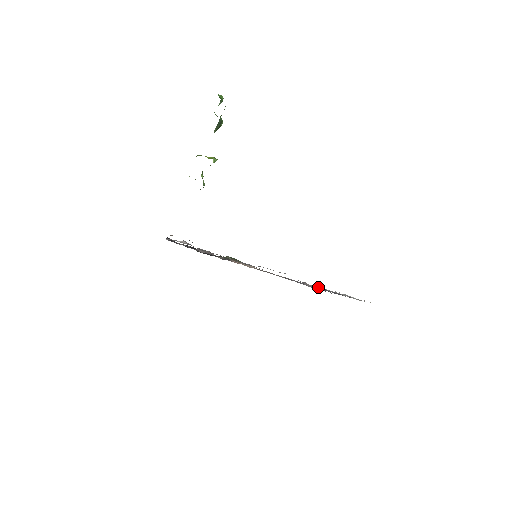
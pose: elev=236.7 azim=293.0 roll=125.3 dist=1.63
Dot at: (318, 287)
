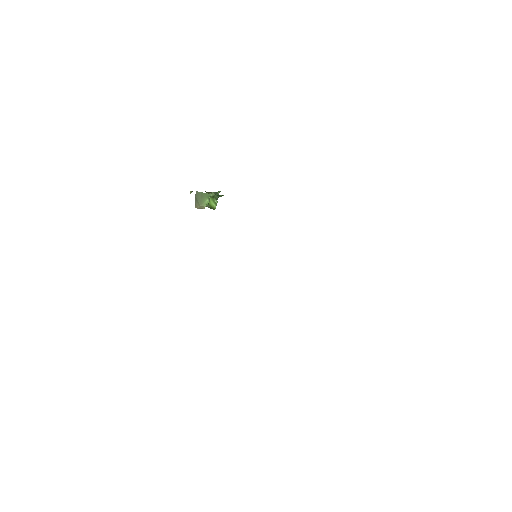
Dot at: occluded
